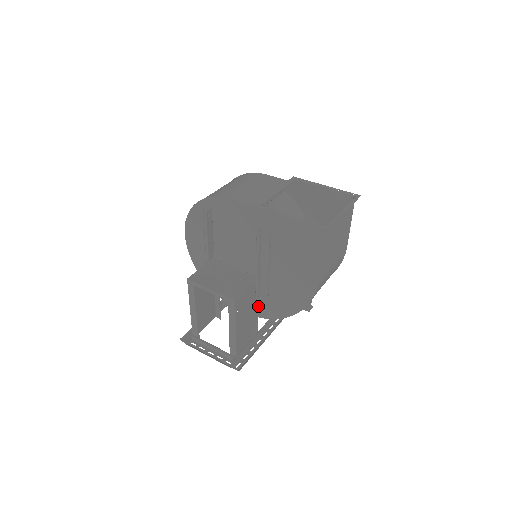
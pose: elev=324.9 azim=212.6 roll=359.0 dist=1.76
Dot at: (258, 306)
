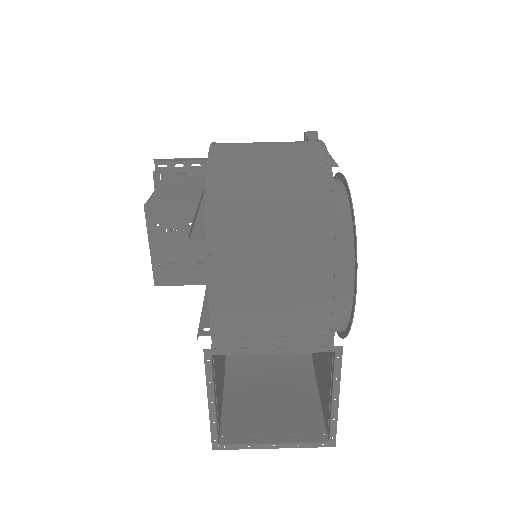
Dot at: occluded
